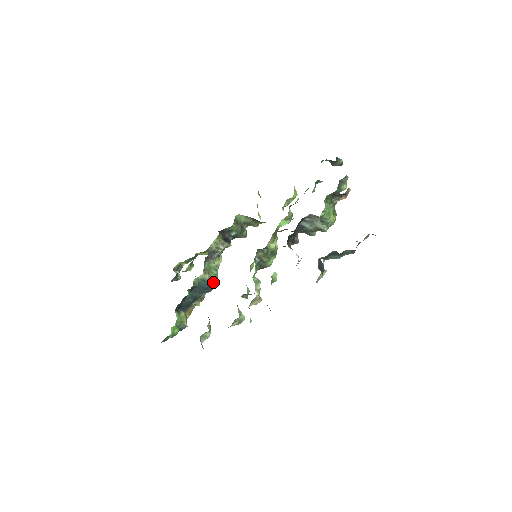
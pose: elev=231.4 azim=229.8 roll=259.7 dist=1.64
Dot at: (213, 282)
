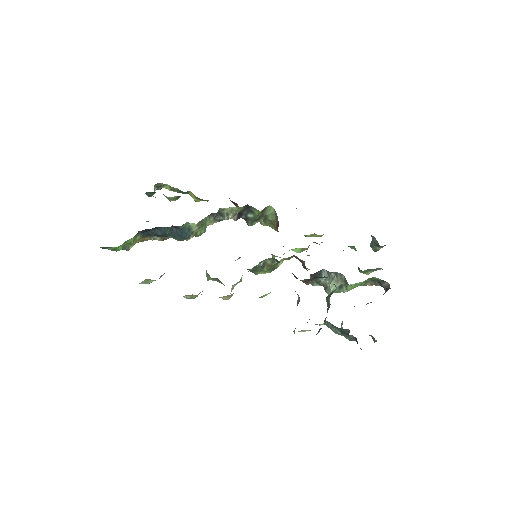
Dot at: occluded
